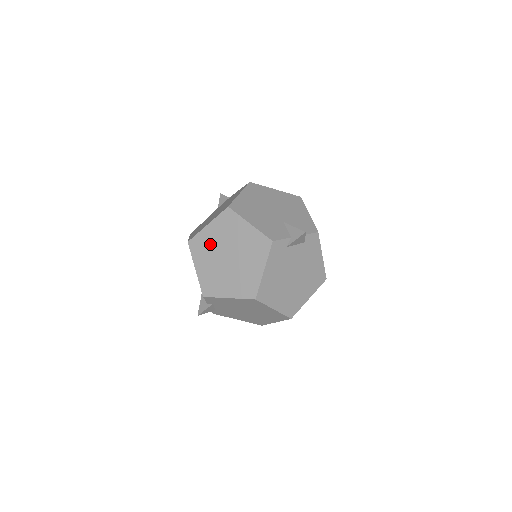
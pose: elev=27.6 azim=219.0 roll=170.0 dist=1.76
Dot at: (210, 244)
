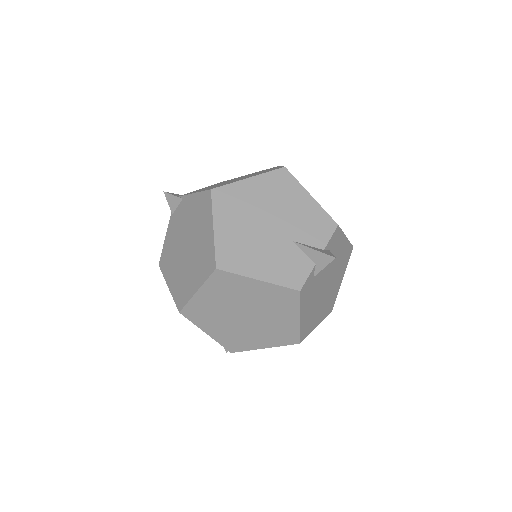
Dot at: (212, 309)
